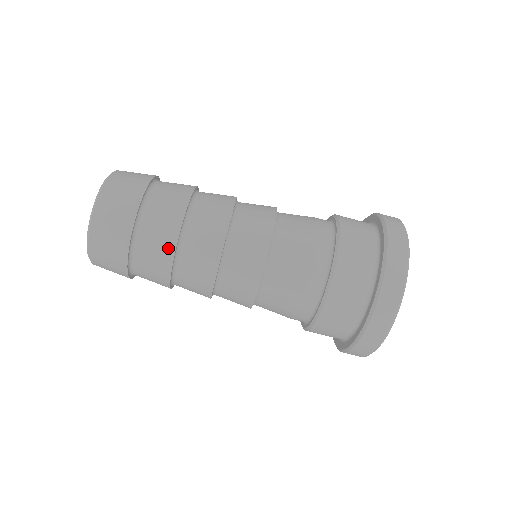
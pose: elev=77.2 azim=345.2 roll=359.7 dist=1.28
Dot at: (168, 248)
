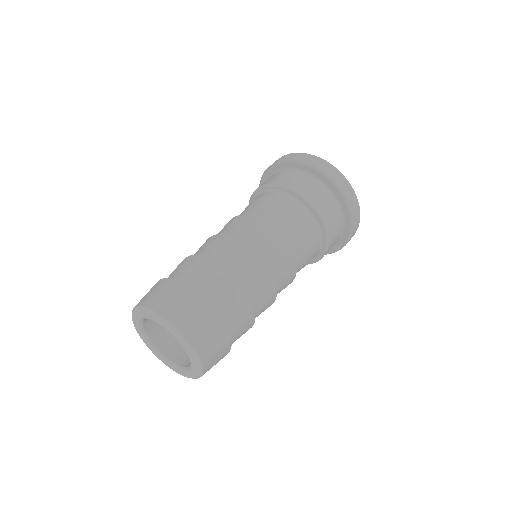
Dot at: occluded
